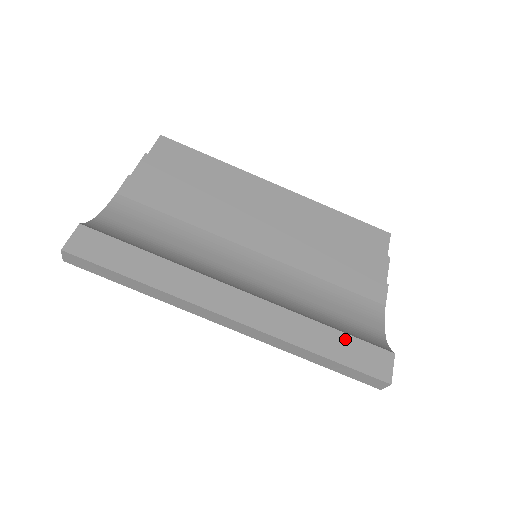
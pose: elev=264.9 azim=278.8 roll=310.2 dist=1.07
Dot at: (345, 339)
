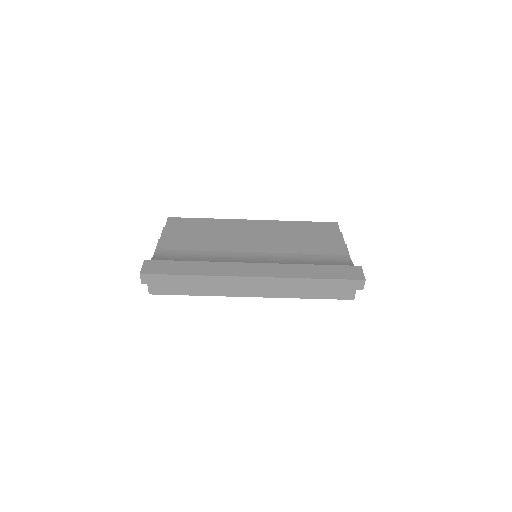
Dot at: (327, 268)
